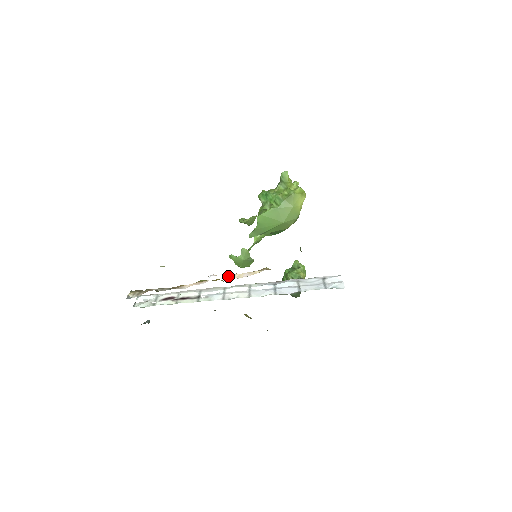
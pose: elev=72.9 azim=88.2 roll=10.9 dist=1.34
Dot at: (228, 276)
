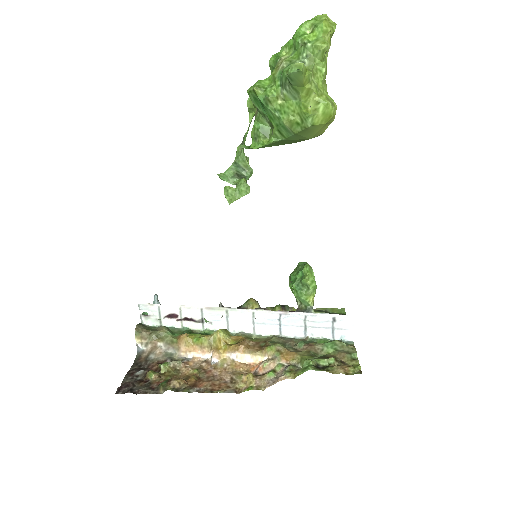
Dot at: (230, 357)
